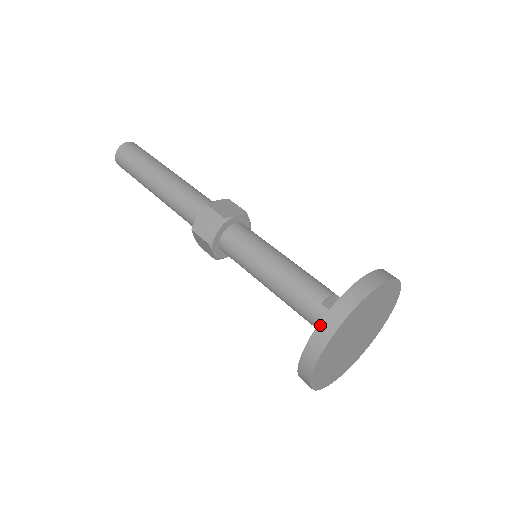
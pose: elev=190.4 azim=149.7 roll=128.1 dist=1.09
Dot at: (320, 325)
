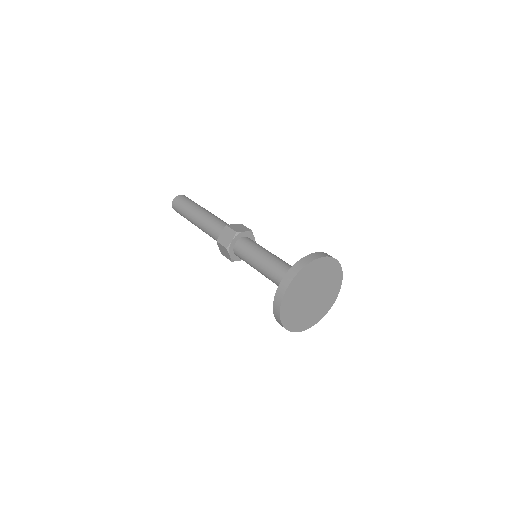
Dot at: (283, 279)
